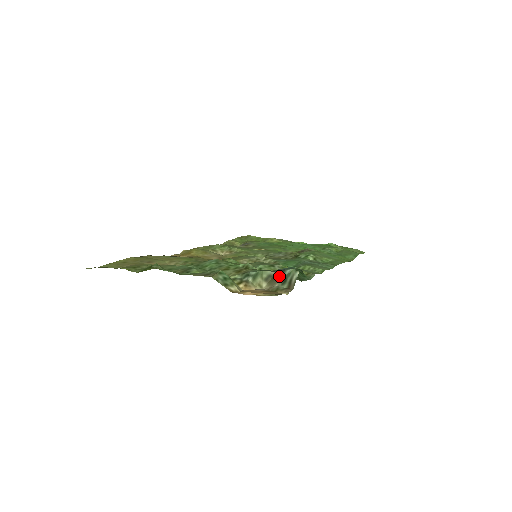
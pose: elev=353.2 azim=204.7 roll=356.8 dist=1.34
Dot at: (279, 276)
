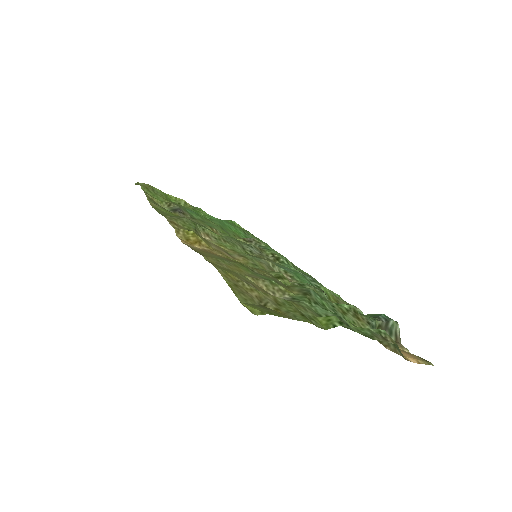
Dot at: (386, 327)
